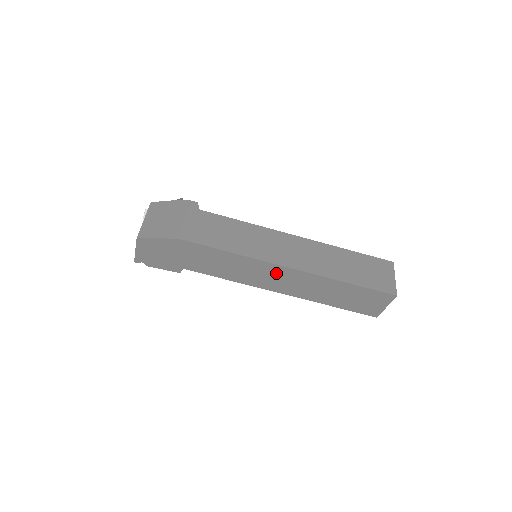
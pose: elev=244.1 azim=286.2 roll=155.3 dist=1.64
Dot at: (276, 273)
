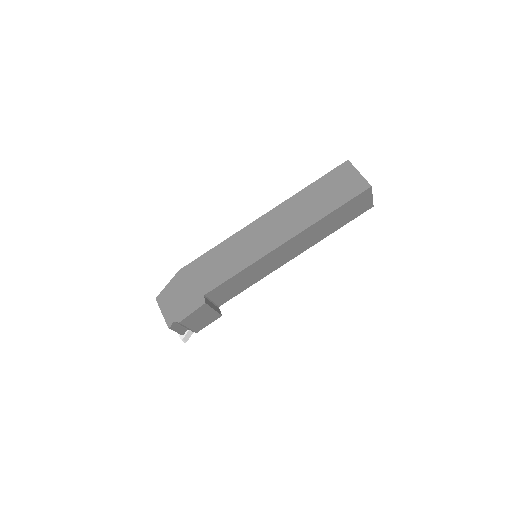
Dot at: (261, 229)
